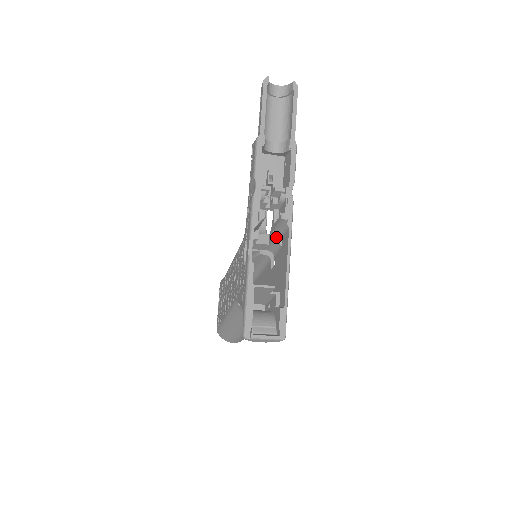
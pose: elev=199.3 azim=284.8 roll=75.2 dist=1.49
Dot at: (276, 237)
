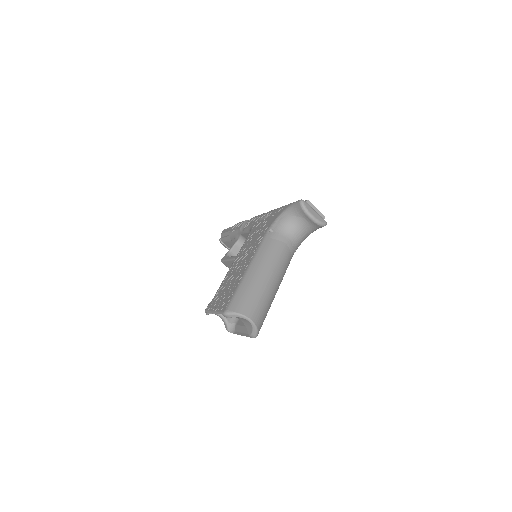
Dot at: occluded
